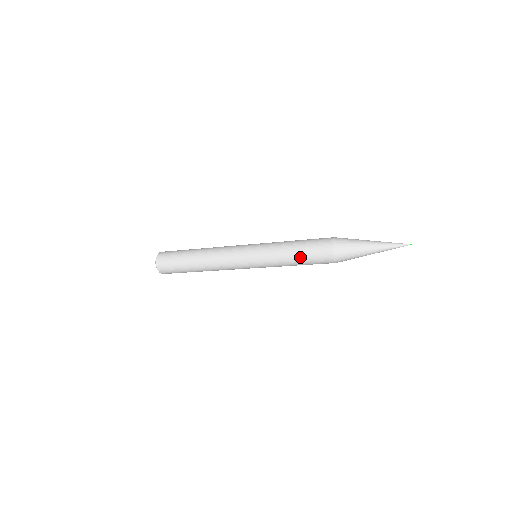
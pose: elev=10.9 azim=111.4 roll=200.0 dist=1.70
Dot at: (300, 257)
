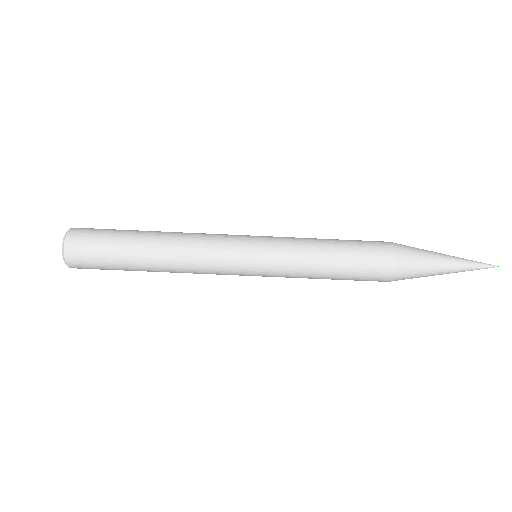
Dot at: (340, 245)
